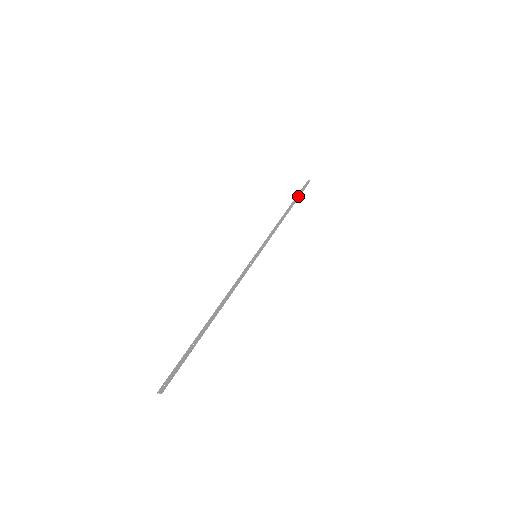
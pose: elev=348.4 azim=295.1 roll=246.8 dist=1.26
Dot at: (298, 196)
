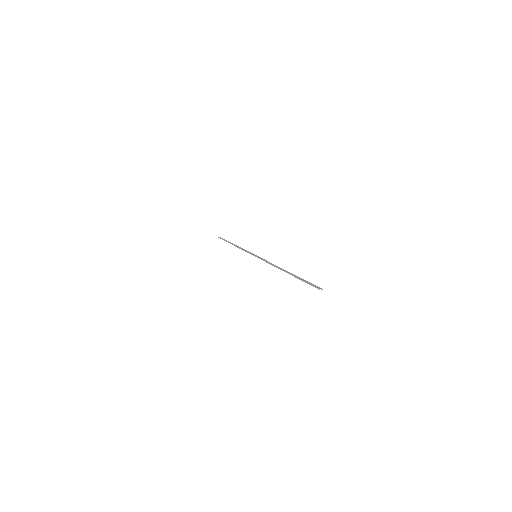
Dot at: occluded
